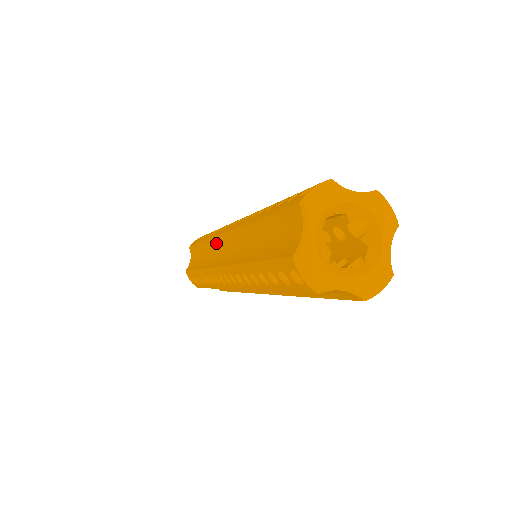
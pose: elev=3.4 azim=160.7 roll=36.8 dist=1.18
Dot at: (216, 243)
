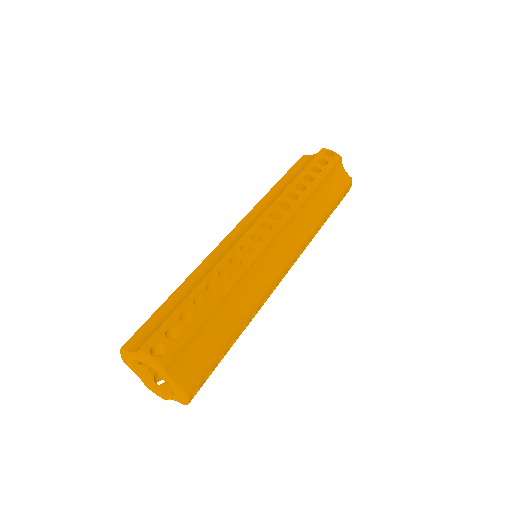
Dot at: occluded
